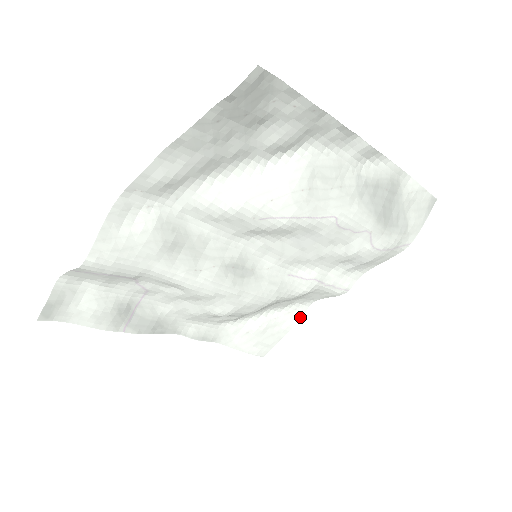
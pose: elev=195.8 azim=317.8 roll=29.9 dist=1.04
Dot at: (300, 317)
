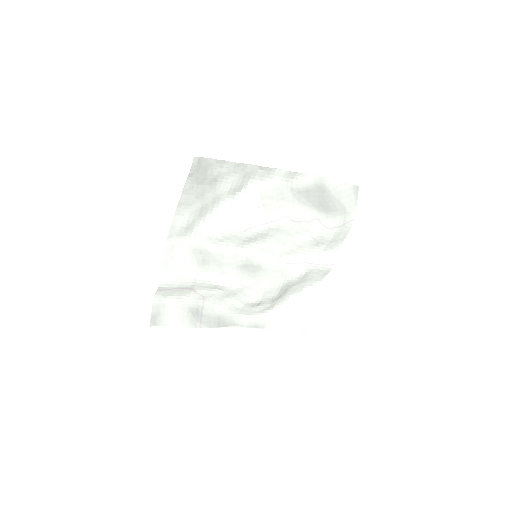
Dot at: (316, 296)
